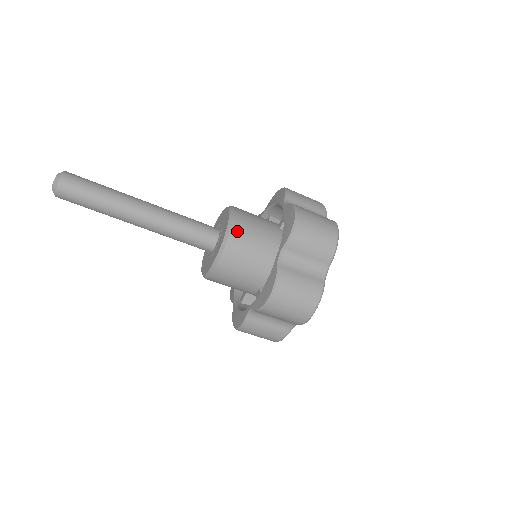
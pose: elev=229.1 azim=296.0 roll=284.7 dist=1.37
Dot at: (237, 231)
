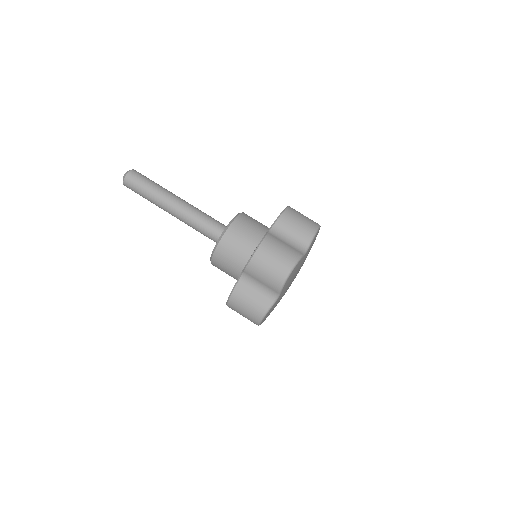
Dot at: (242, 219)
